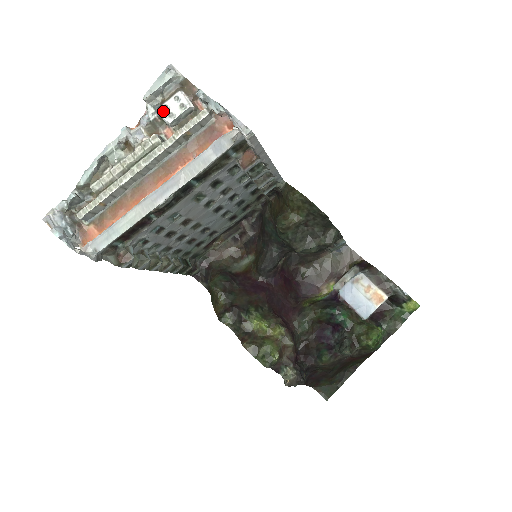
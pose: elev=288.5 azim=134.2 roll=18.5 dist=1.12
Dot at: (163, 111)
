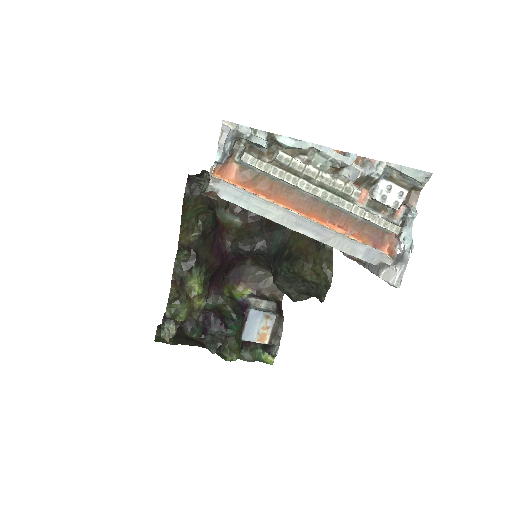
Dot at: (385, 187)
